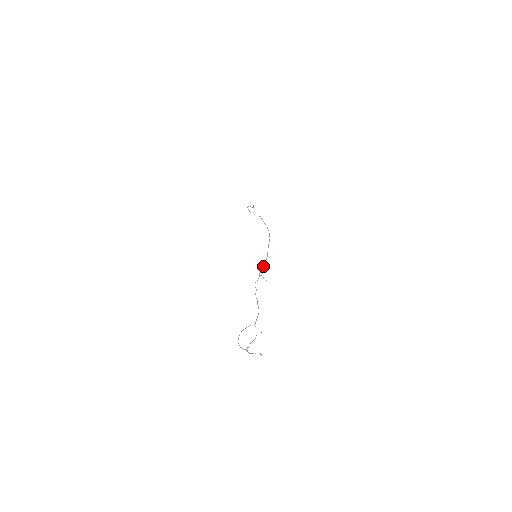
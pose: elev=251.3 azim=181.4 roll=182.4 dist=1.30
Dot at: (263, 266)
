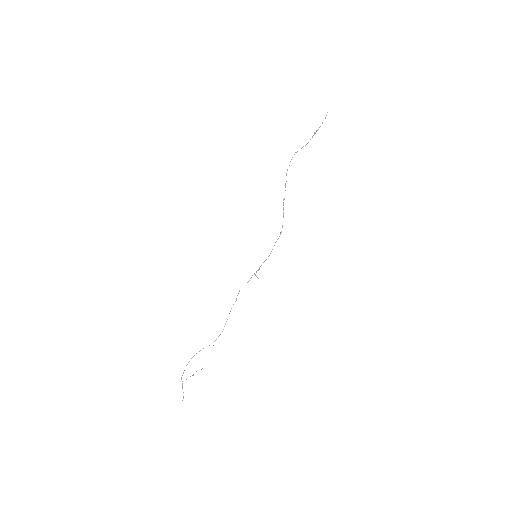
Dot at: occluded
